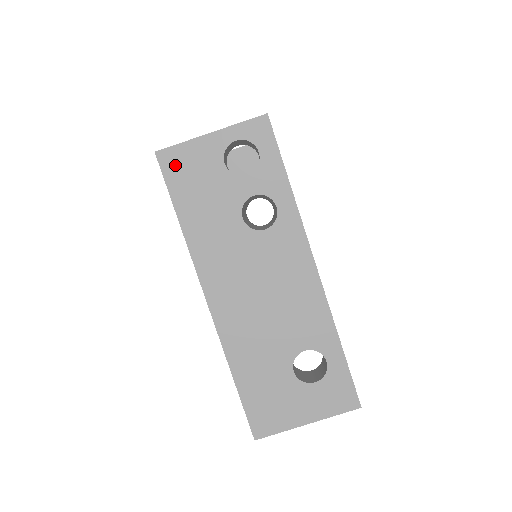
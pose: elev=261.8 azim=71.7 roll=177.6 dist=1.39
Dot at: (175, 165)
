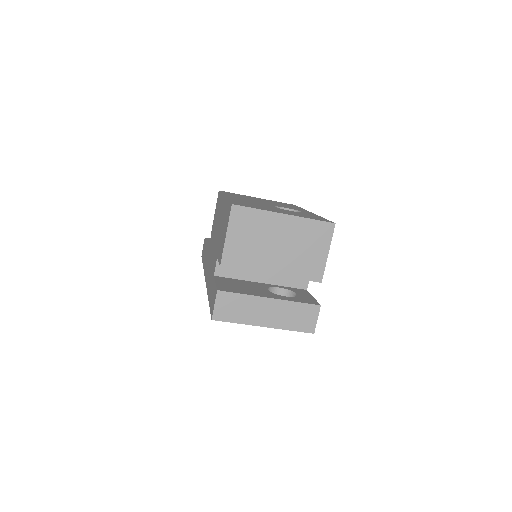
Dot at: occluded
